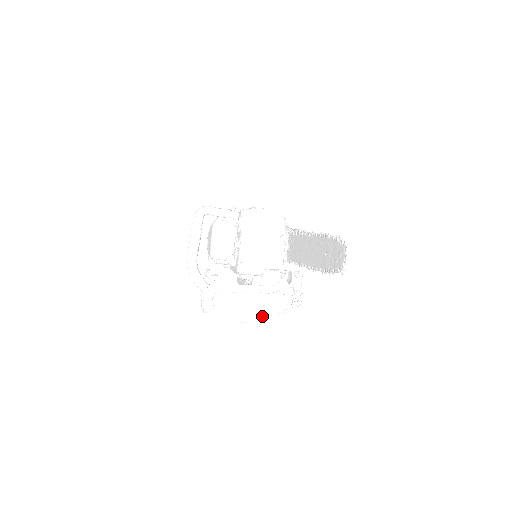
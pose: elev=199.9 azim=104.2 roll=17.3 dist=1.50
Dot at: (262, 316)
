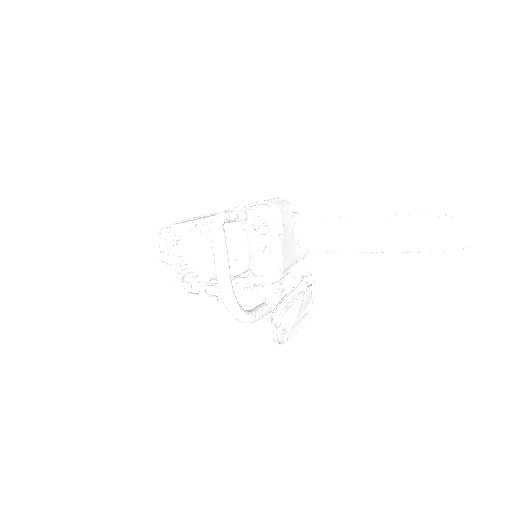
Dot at: (302, 318)
